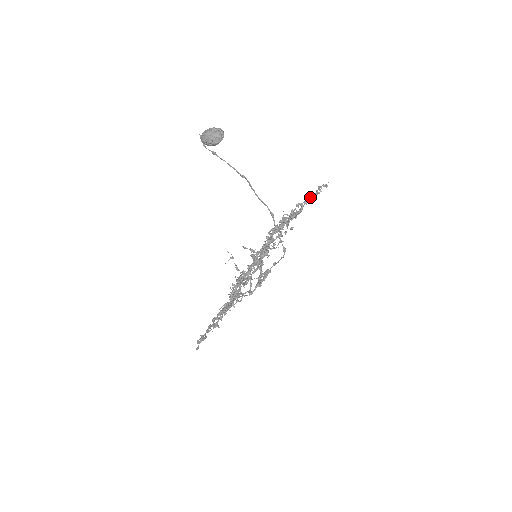
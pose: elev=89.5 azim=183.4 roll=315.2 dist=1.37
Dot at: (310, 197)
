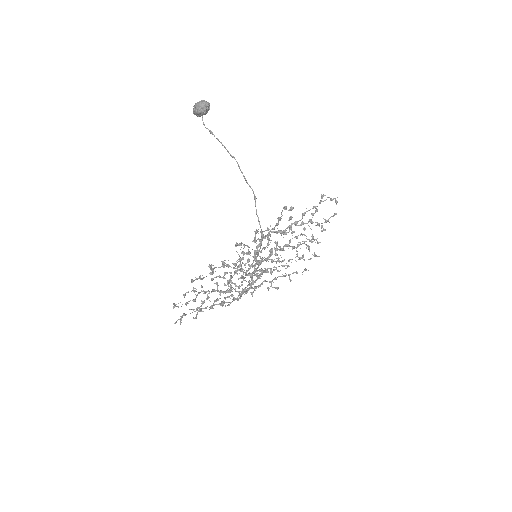
Dot at: occluded
